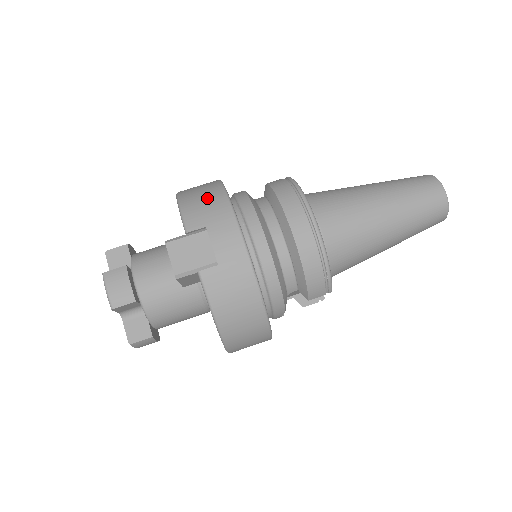
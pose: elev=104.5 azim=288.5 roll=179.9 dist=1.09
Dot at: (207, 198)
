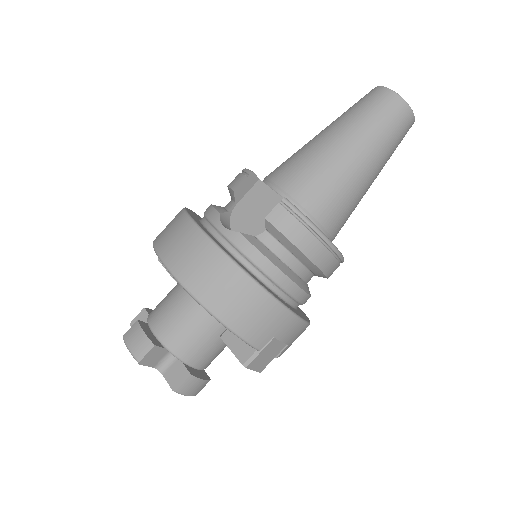
Dot at: (256, 312)
